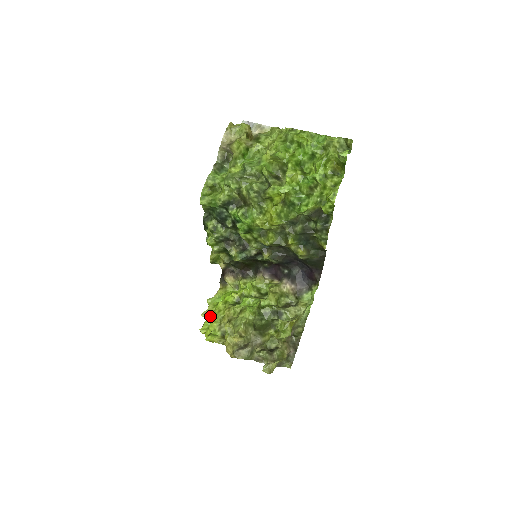
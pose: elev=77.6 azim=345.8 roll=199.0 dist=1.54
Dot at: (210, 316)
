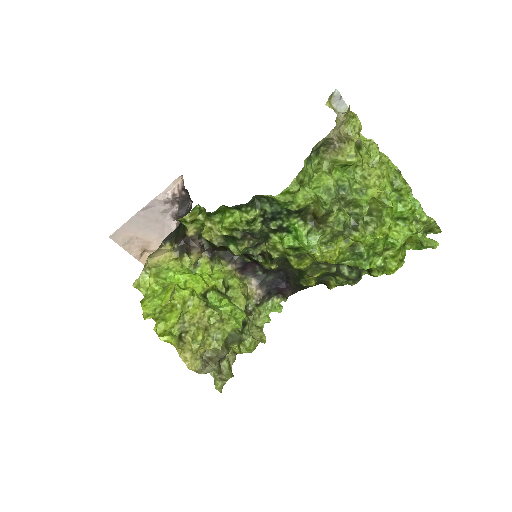
Dot at: (168, 304)
